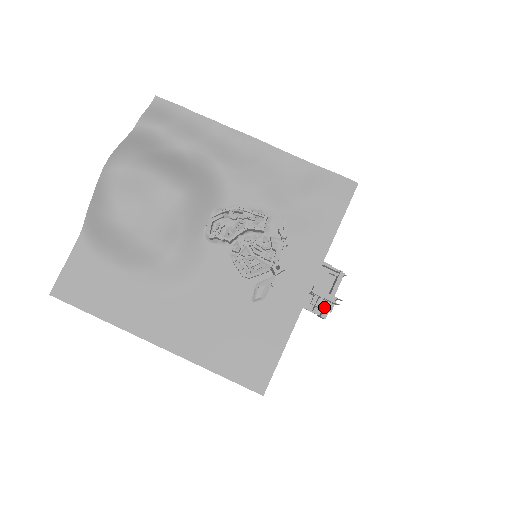
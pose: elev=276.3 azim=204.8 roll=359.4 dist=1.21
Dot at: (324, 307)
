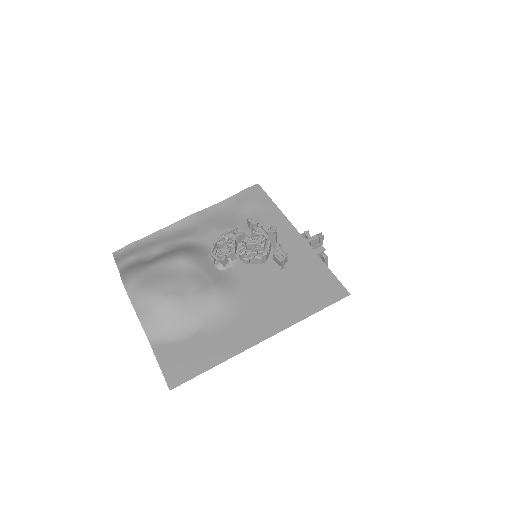
Dot at: (319, 251)
